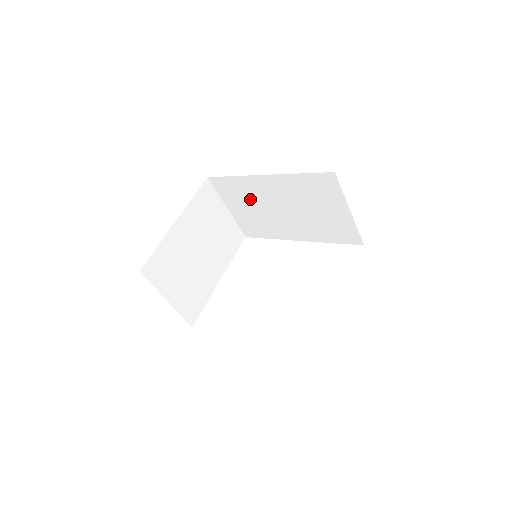
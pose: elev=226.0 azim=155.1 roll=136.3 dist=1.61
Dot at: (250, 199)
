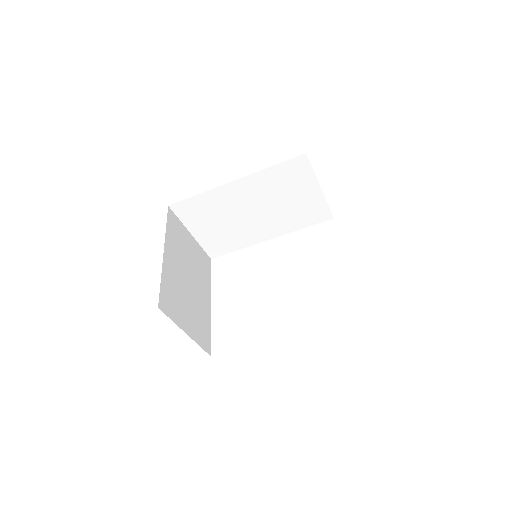
Dot at: (217, 213)
